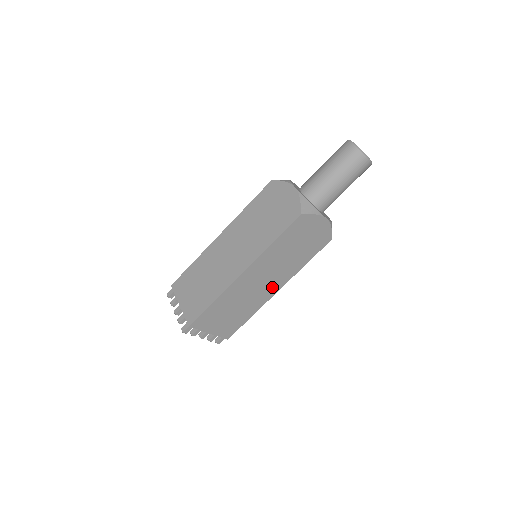
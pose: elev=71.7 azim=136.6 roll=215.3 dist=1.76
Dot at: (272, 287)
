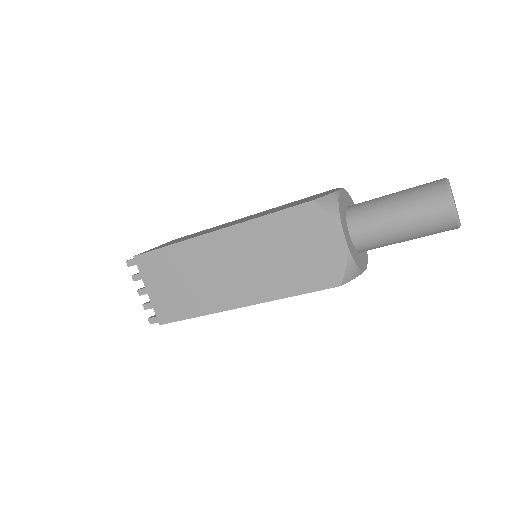
Dot at: occluded
